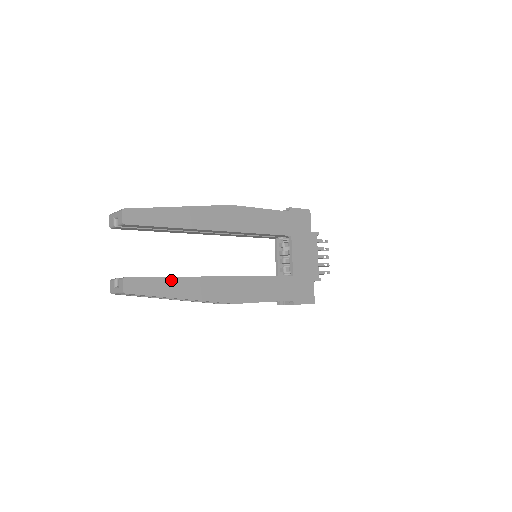
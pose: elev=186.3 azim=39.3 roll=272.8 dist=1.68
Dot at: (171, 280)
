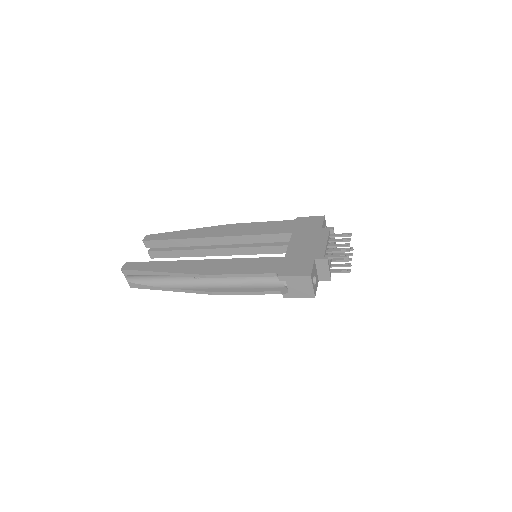
Dot at: (157, 263)
